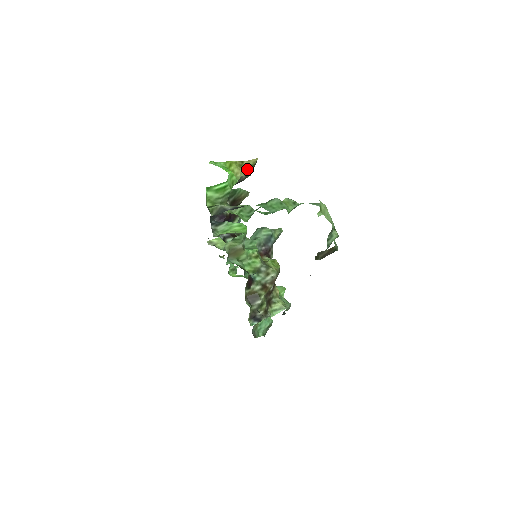
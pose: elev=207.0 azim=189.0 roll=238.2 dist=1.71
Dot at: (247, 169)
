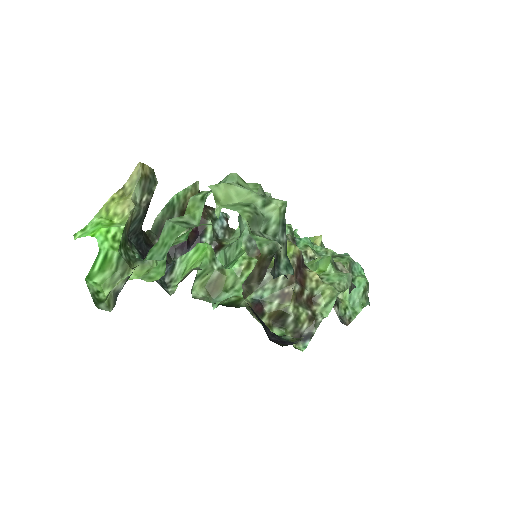
Dot at: (137, 189)
